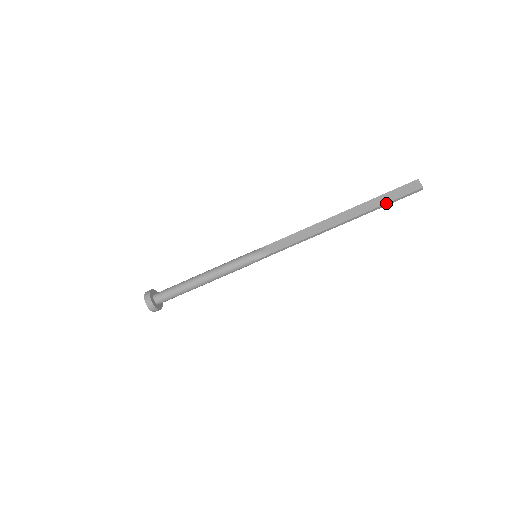
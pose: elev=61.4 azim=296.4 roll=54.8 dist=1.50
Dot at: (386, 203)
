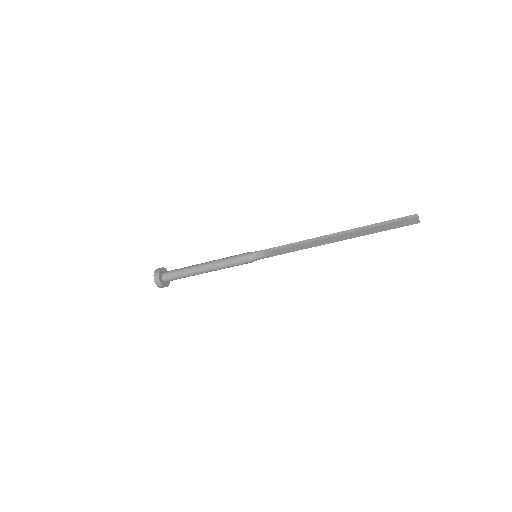
Dot at: occluded
